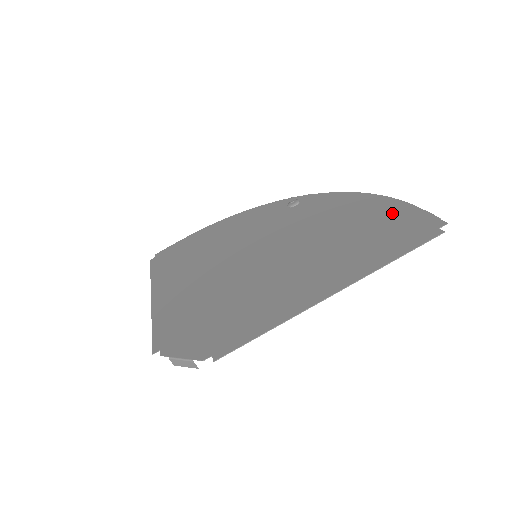
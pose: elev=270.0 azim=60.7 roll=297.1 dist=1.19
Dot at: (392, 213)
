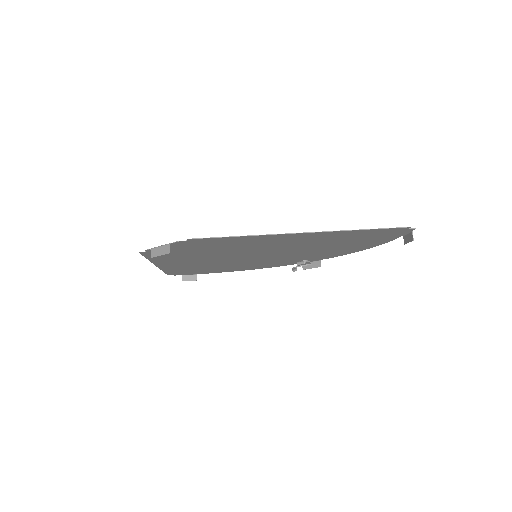
Dot at: (377, 240)
